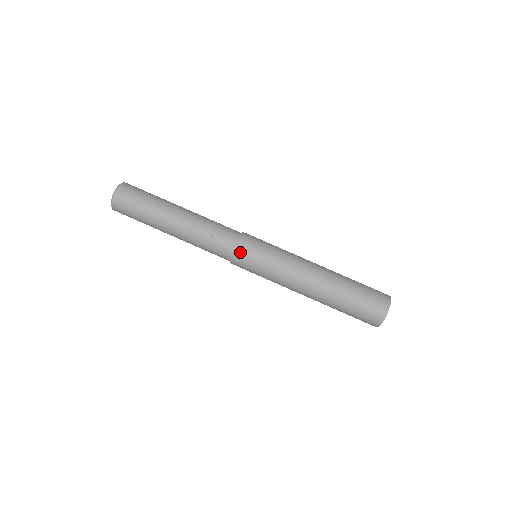
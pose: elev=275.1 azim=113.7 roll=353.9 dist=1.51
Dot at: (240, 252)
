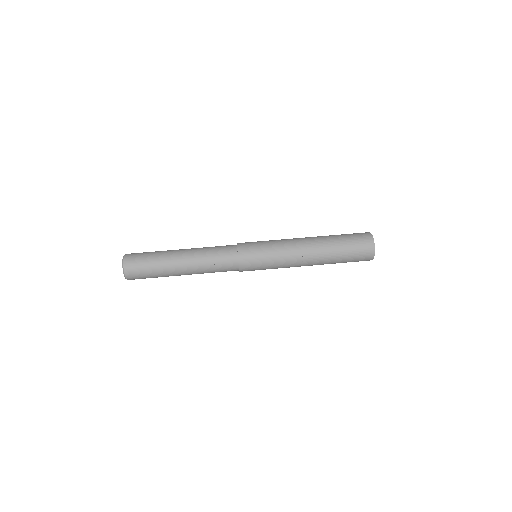
Dot at: (244, 263)
